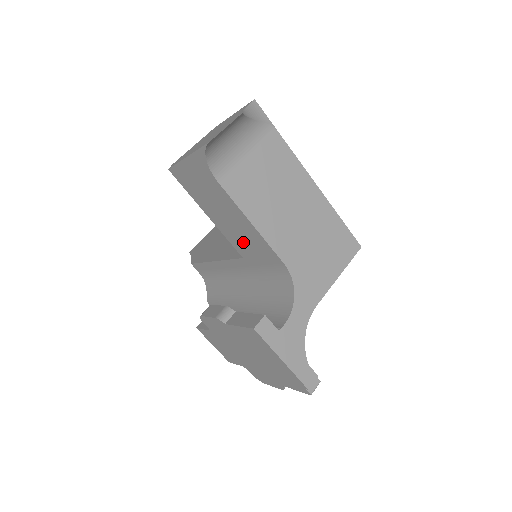
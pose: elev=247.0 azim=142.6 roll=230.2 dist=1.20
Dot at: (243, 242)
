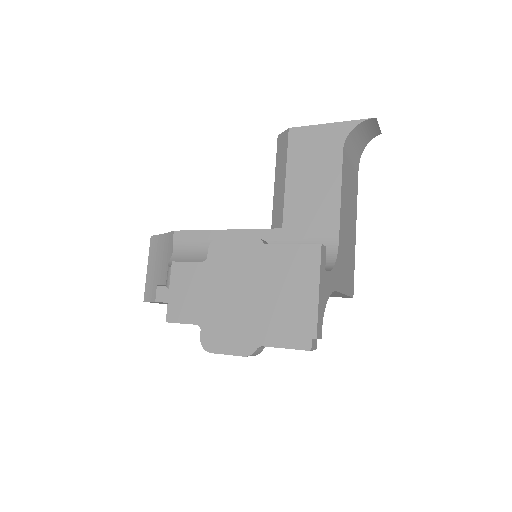
Dot at: (305, 210)
